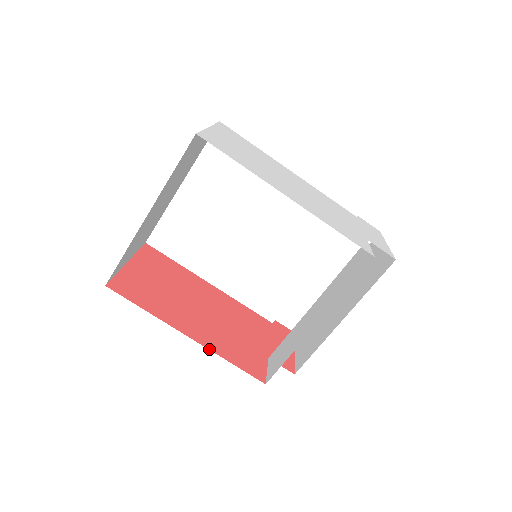
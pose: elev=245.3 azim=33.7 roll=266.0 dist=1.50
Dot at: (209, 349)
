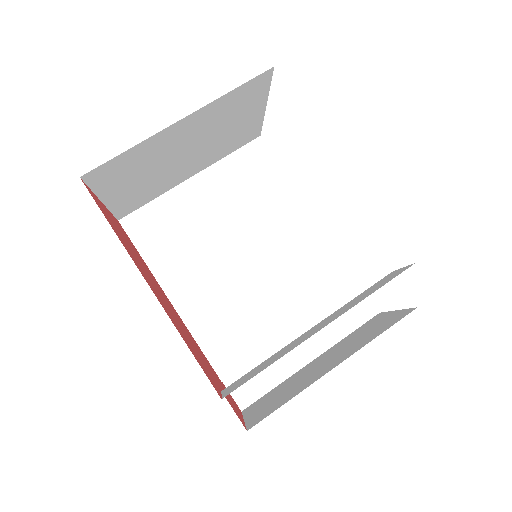
Dot at: (167, 314)
